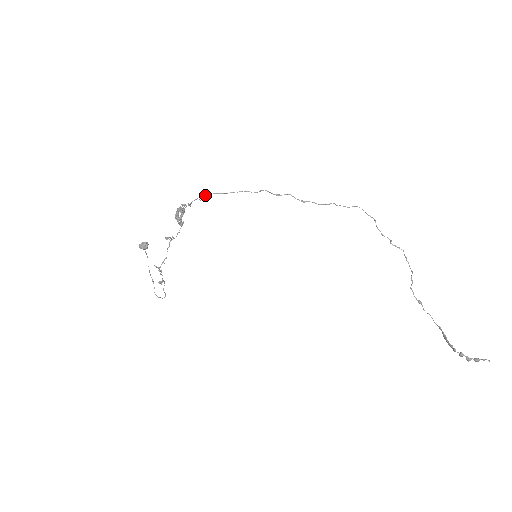
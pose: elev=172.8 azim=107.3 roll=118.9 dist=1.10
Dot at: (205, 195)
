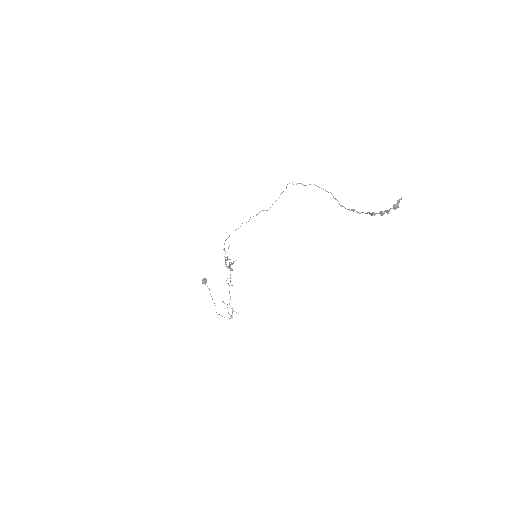
Dot at: occluded
